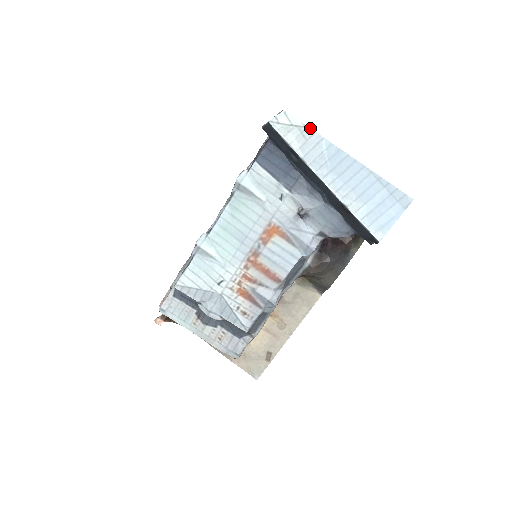
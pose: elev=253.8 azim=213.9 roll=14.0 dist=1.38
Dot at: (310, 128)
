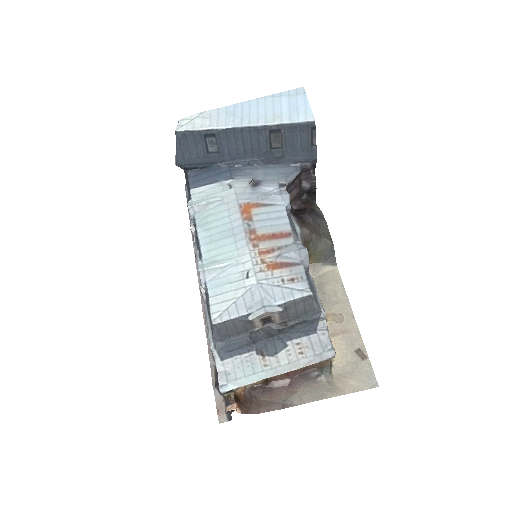
Dot at: (205, 111)
